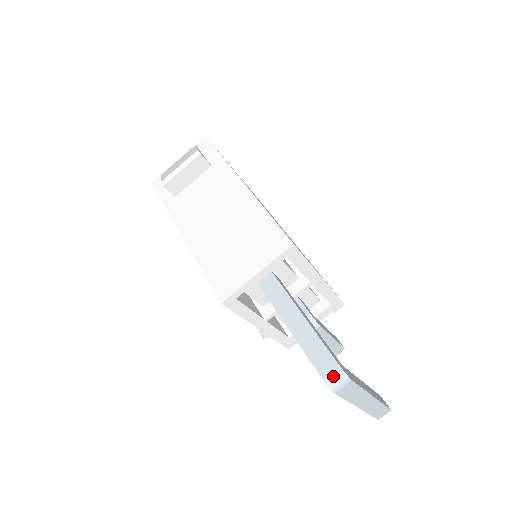
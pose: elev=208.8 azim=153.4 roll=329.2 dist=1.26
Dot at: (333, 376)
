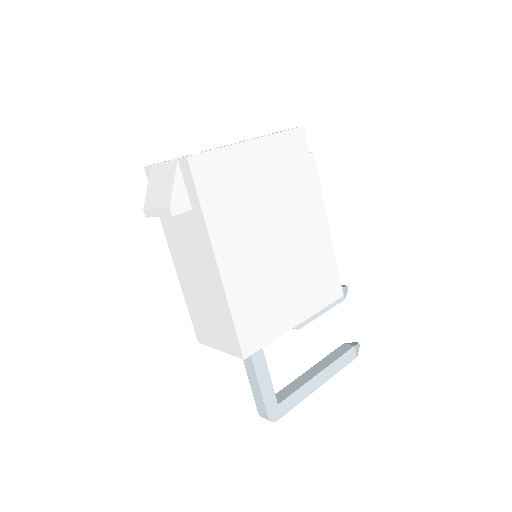
Dot at: (264, 417)
